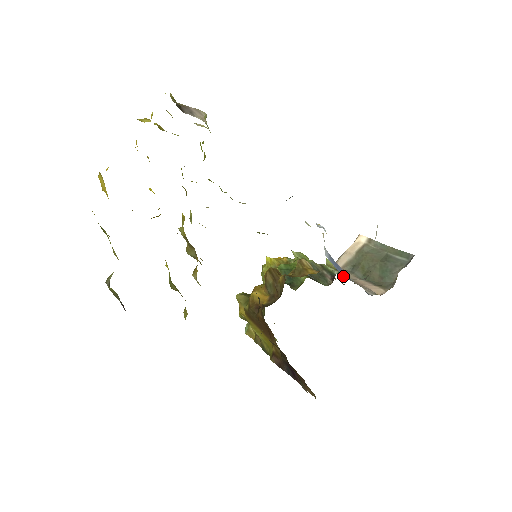
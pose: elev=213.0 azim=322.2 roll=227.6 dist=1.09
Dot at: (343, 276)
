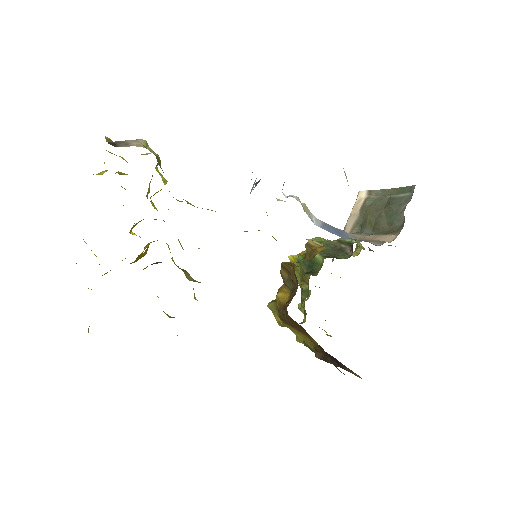
Dot at: occluded
